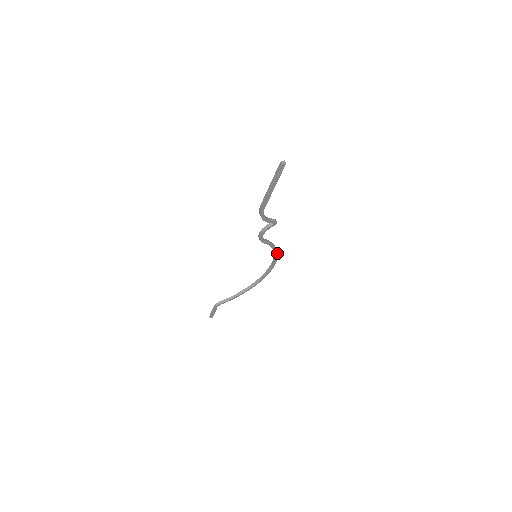
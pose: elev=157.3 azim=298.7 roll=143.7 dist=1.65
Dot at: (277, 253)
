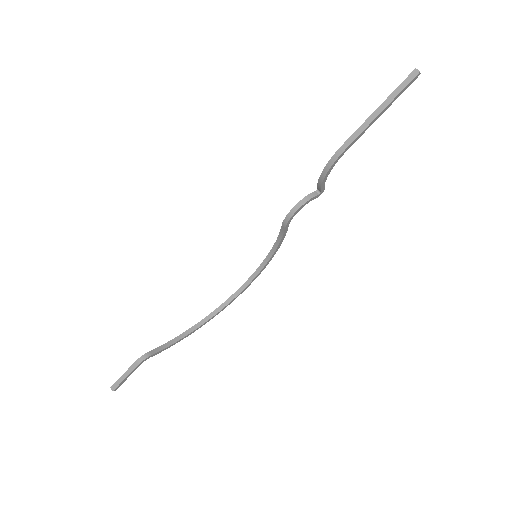
Dot at: (270, 260)
